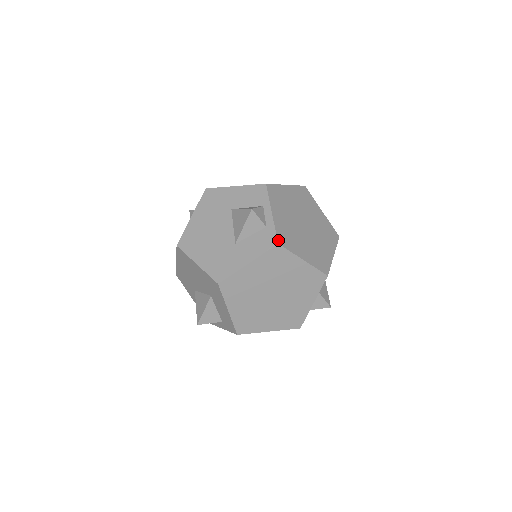
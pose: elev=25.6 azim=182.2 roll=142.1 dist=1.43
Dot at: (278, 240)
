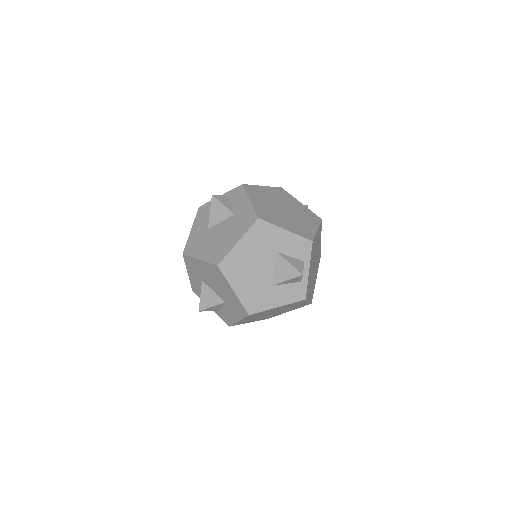
Dot at: (306, 296)
